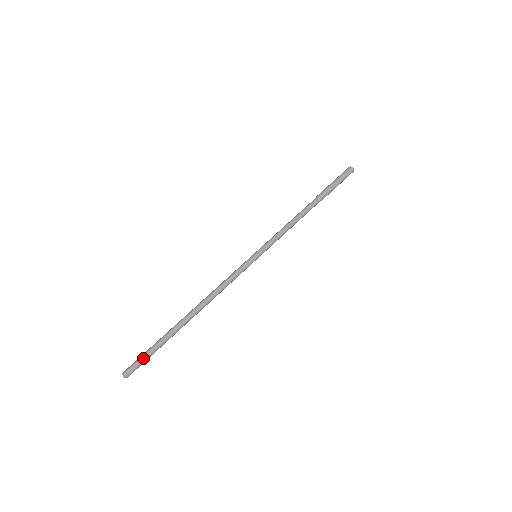
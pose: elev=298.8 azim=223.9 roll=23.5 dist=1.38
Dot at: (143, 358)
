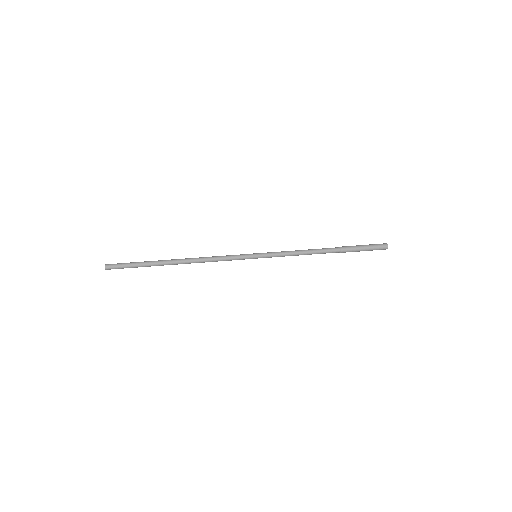
Dot at: (125, 265)
